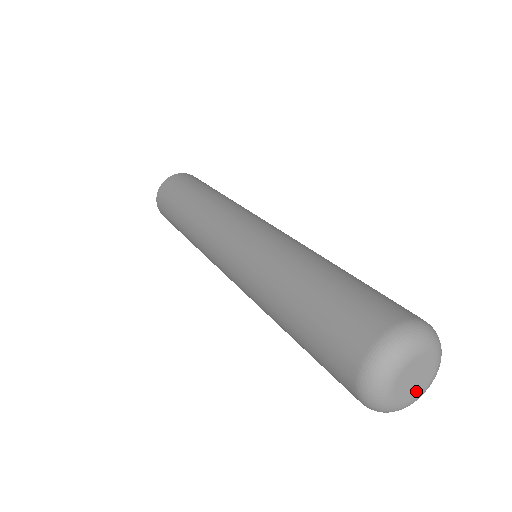
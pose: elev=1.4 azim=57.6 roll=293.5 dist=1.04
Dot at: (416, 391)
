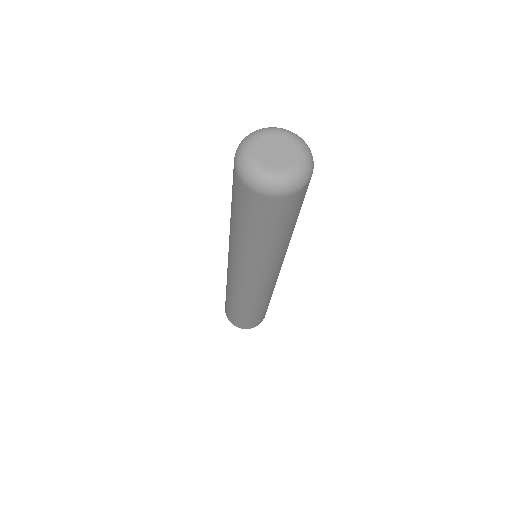
Dot at: (284, 162)
